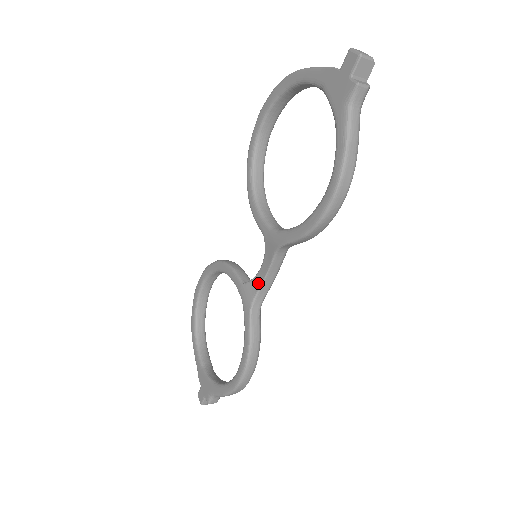
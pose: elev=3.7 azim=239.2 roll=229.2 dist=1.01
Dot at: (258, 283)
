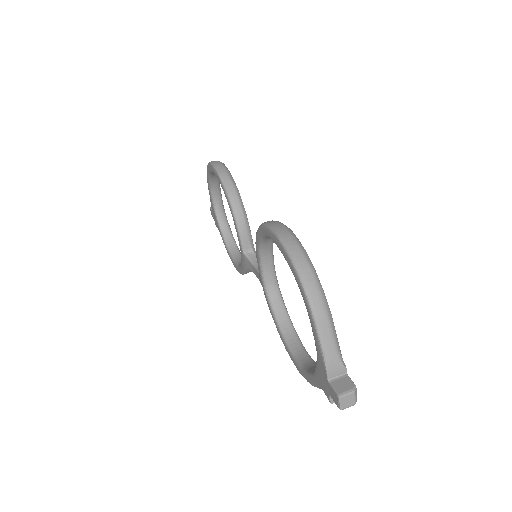
Dot at: (253, 271)
